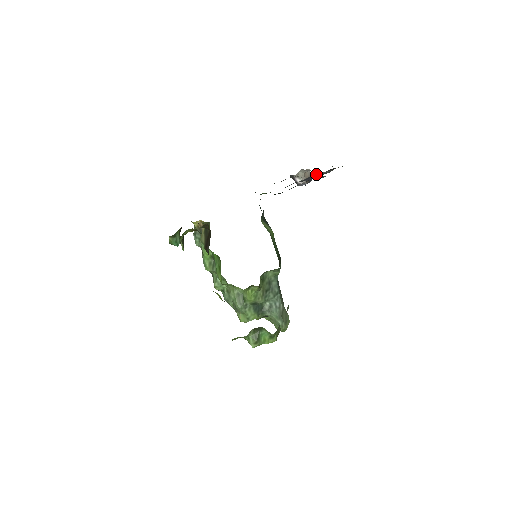
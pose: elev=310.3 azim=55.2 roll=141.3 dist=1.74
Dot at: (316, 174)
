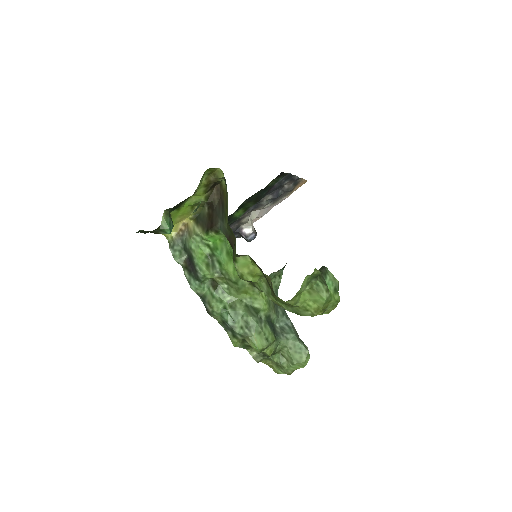
Dot at: (283, 187)
